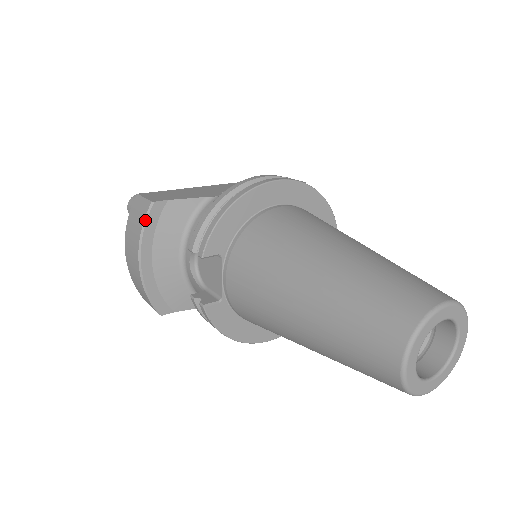
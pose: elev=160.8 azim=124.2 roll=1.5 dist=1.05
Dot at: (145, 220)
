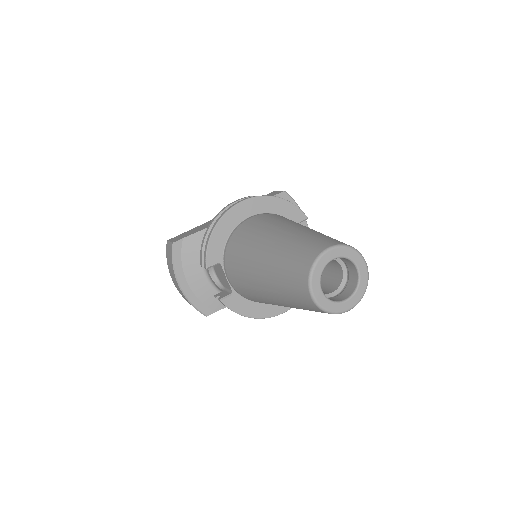
Dot at: (172, 256)
